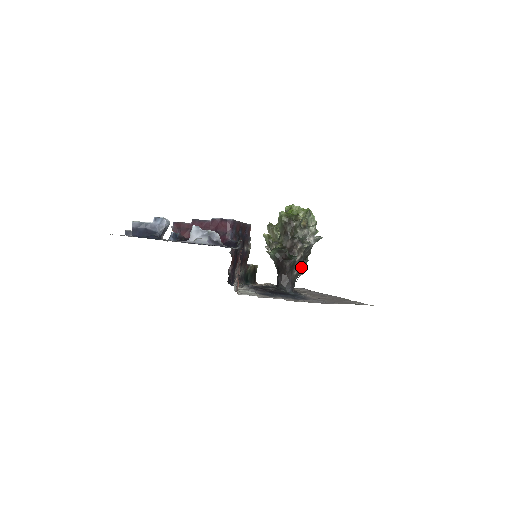
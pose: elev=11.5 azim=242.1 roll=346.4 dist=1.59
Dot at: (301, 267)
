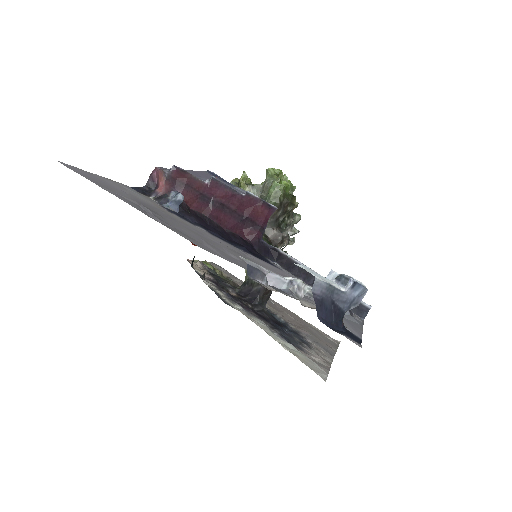
Dot at: occluded
